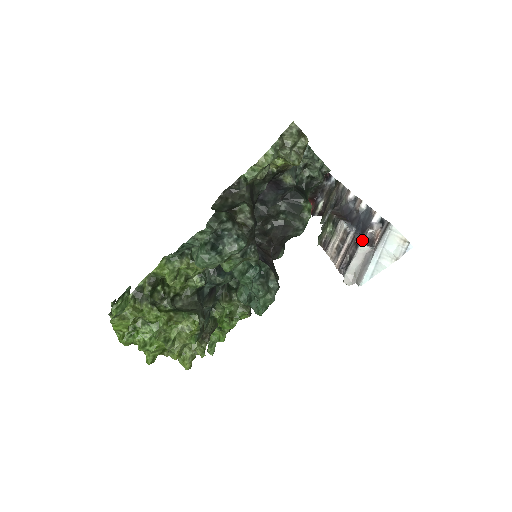
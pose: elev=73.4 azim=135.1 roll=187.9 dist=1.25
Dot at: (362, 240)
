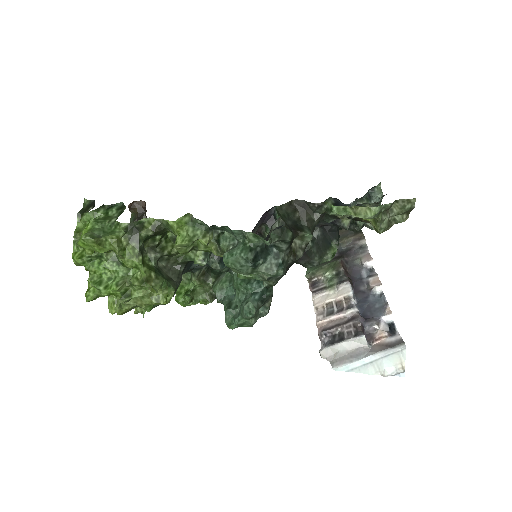
Dot at: (363, 328)
